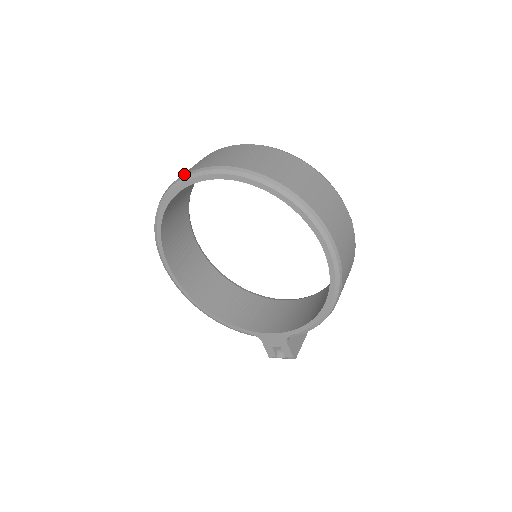
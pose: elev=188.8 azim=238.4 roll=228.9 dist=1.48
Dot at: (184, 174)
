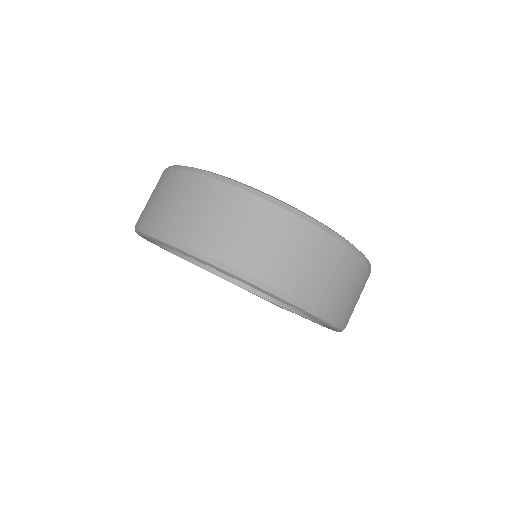
Dot at: (166, 237)
